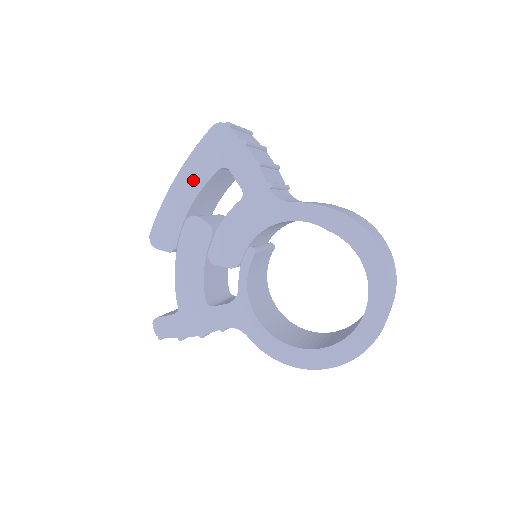
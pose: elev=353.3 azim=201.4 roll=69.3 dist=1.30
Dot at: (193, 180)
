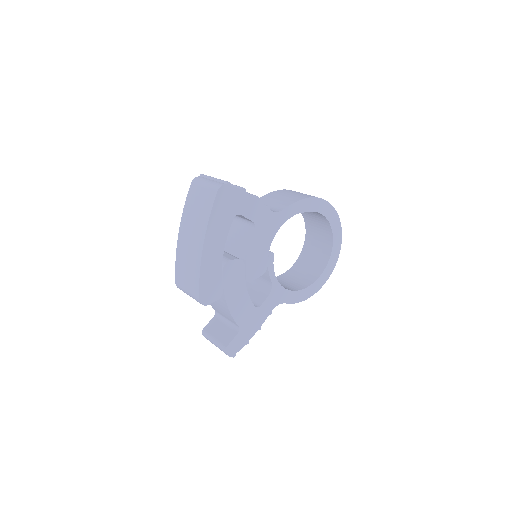
Dot at: (218, 238)
